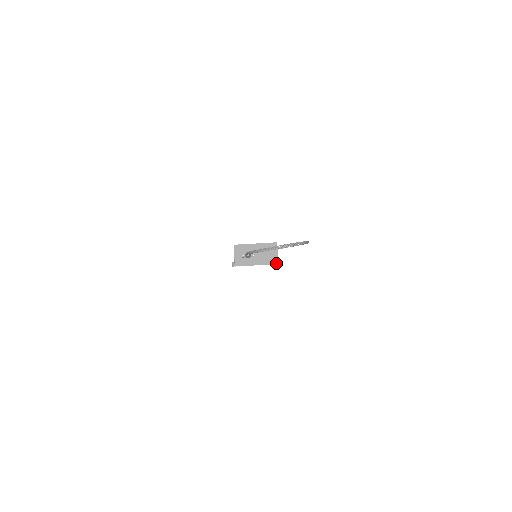
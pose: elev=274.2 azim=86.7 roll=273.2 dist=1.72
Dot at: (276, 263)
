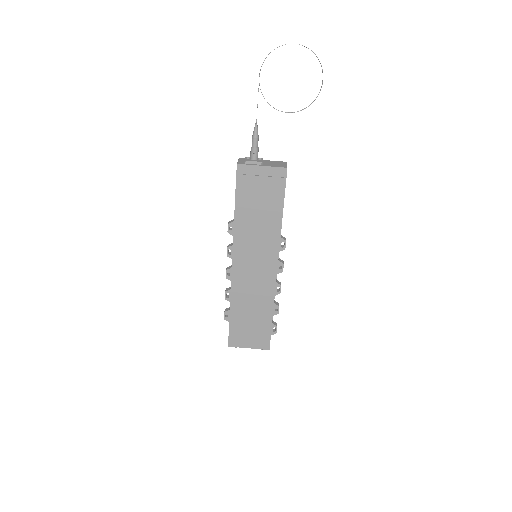
Dot at: (284, 177)
